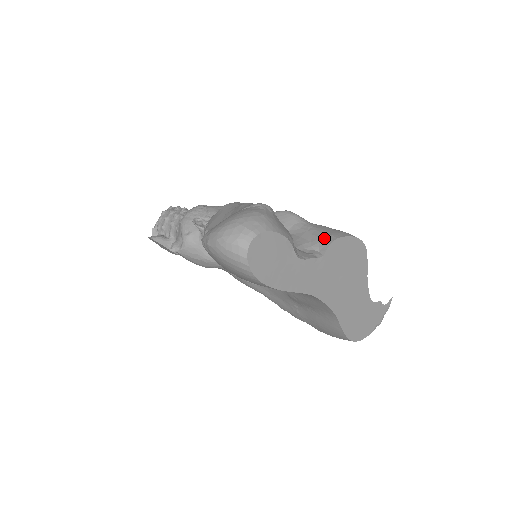
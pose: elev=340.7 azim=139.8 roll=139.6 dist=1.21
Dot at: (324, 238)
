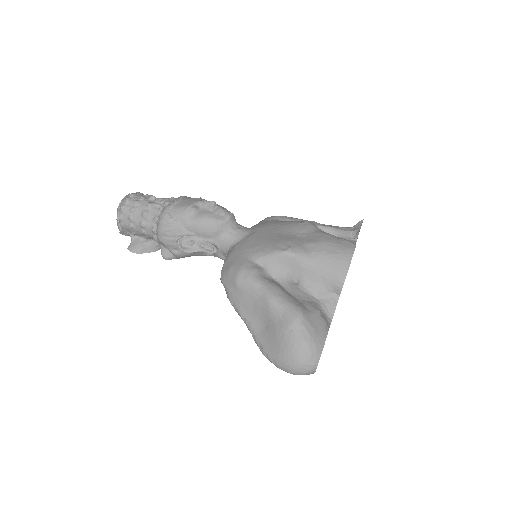
Dot at: (334, 281)
